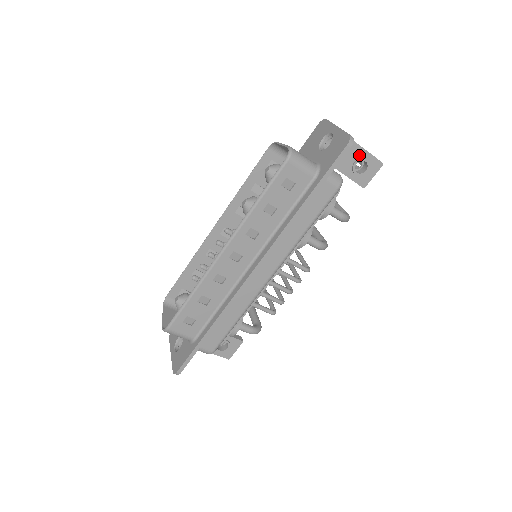
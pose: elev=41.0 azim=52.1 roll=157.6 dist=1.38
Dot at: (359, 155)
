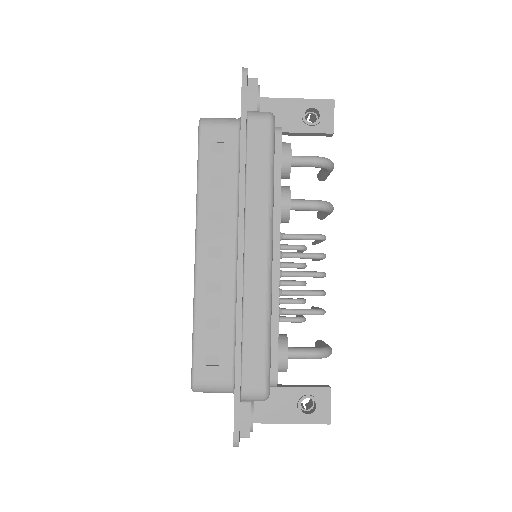
Dot at: (301, 107)
